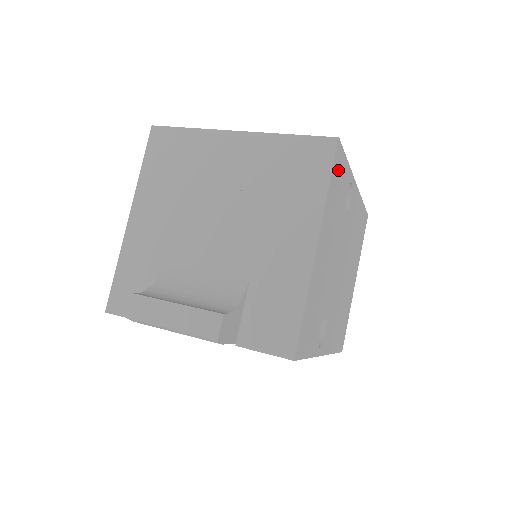
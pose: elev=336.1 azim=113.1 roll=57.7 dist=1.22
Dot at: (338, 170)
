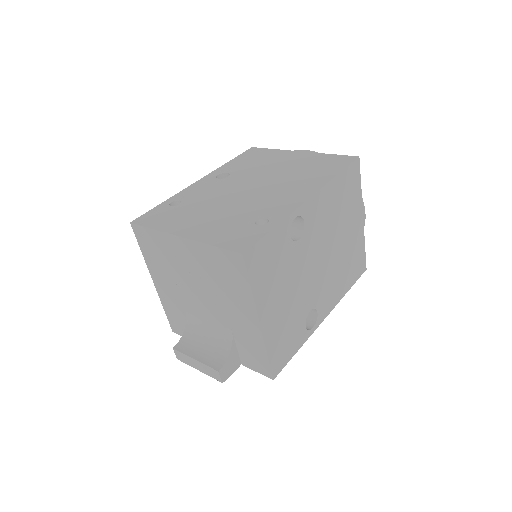
Dot at: (259, 259)
